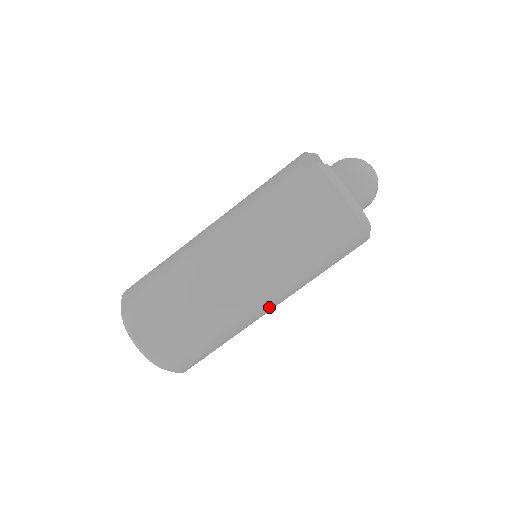
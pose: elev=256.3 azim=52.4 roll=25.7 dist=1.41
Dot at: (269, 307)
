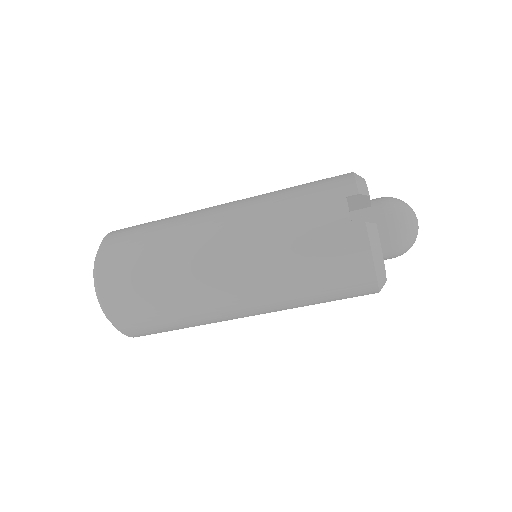
Dot at: occluded
